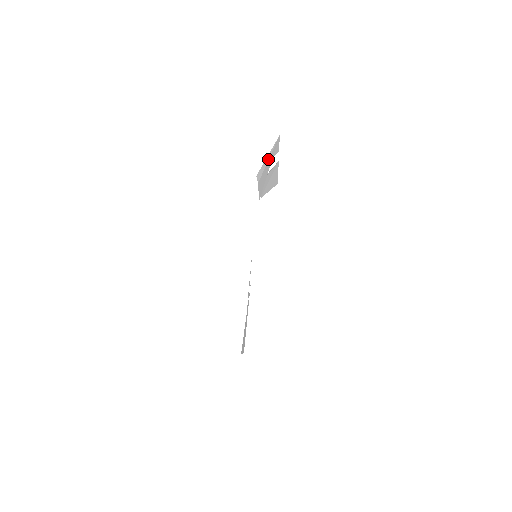
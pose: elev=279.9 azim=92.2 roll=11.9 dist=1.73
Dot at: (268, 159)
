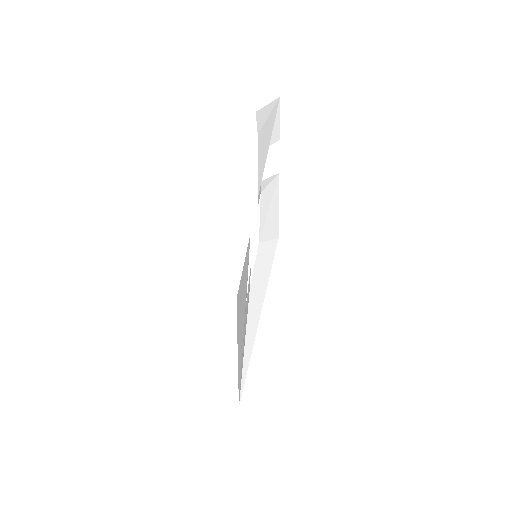
Dot at: (268, 114)
